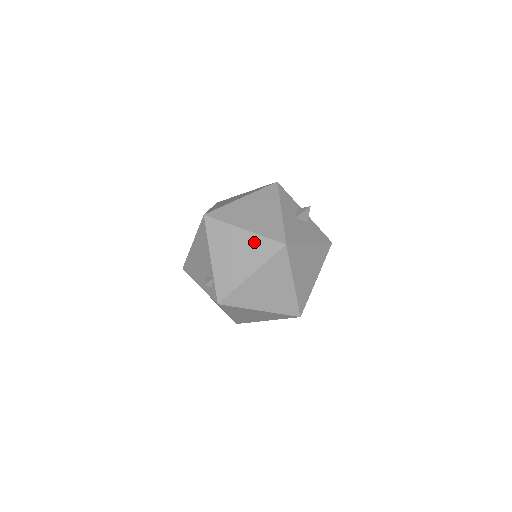
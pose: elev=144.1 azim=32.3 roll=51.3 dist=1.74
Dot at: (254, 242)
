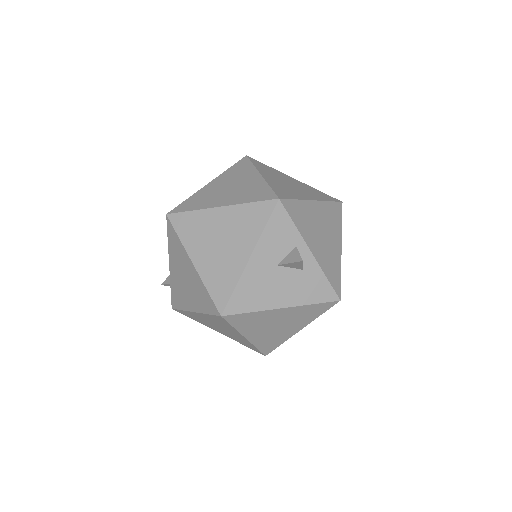
Dot at: (198, 285)
